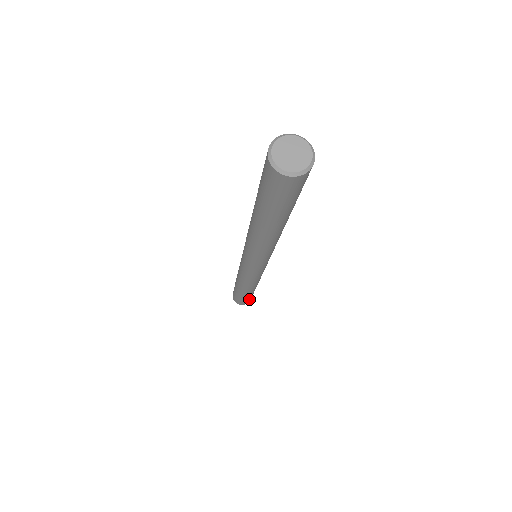
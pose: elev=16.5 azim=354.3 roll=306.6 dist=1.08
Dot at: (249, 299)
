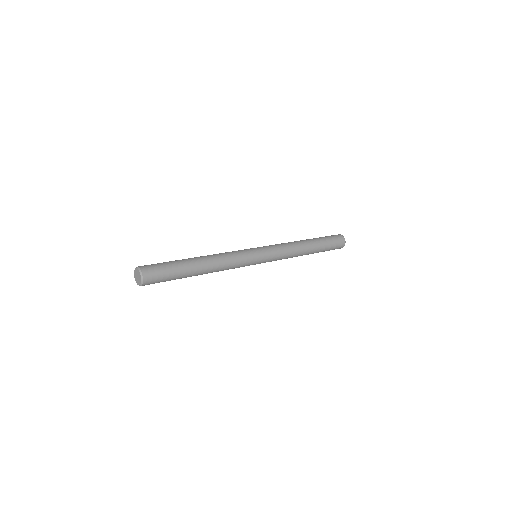
Dot at: (334, 246)
